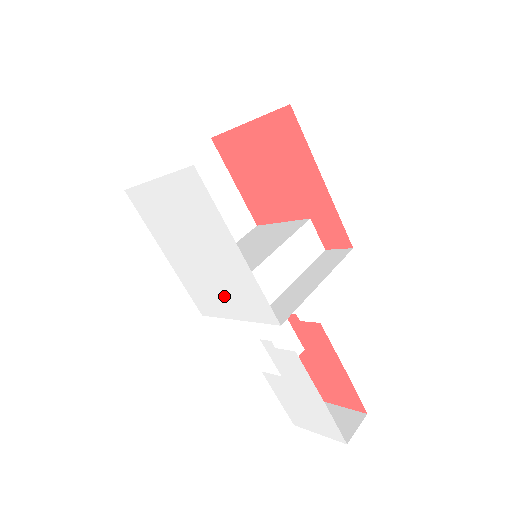
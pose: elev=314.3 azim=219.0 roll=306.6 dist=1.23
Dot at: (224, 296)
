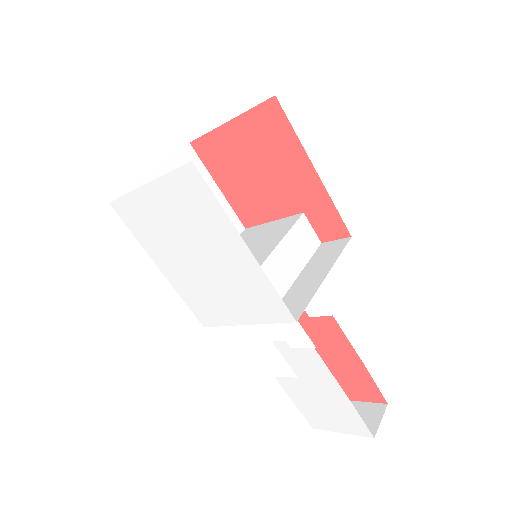
Dot at: (230, 301)
